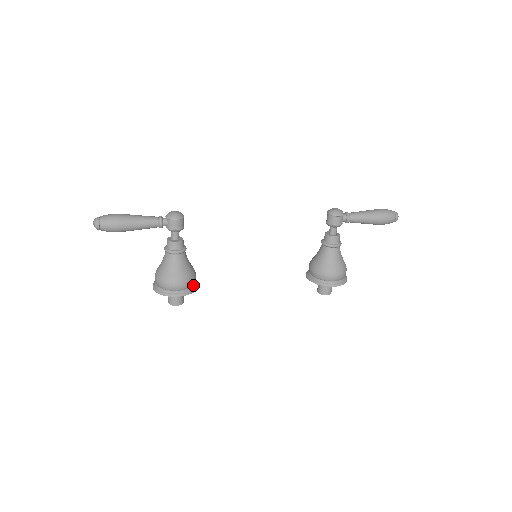
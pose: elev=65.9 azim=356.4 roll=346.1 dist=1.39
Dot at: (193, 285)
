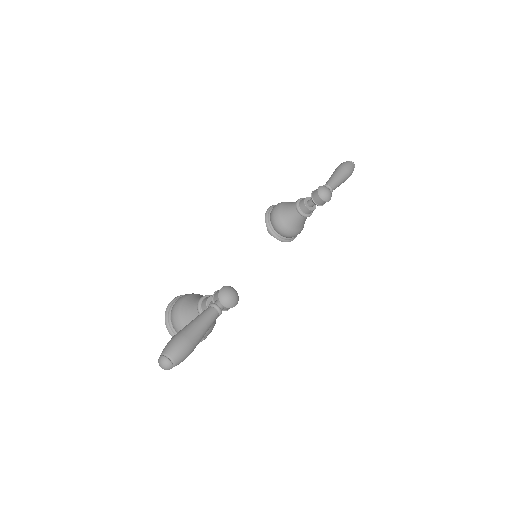
Dot at: occluded
